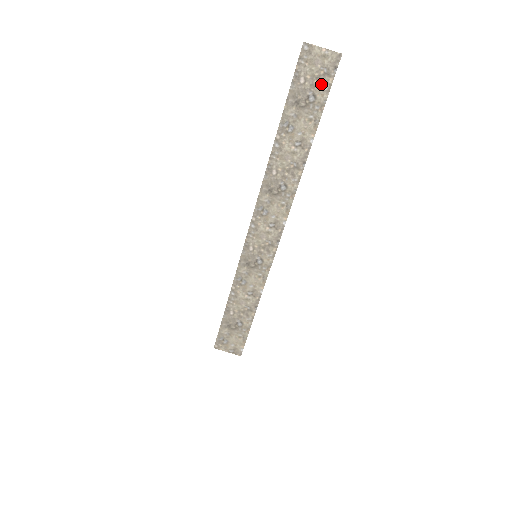
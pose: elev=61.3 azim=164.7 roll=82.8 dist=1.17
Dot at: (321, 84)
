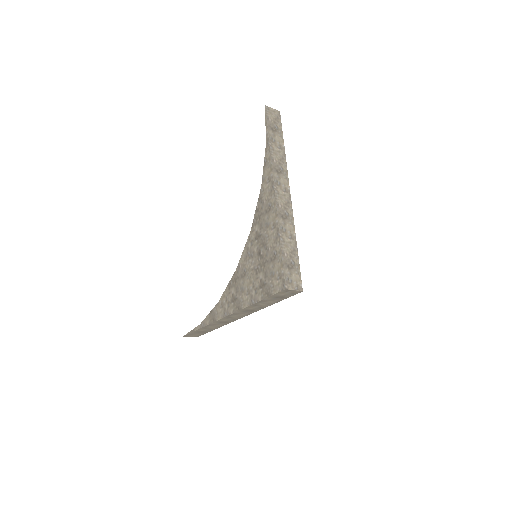
Dot at: (277, 122)
